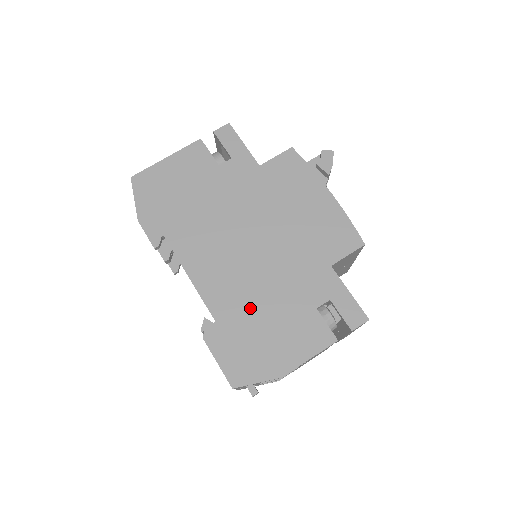
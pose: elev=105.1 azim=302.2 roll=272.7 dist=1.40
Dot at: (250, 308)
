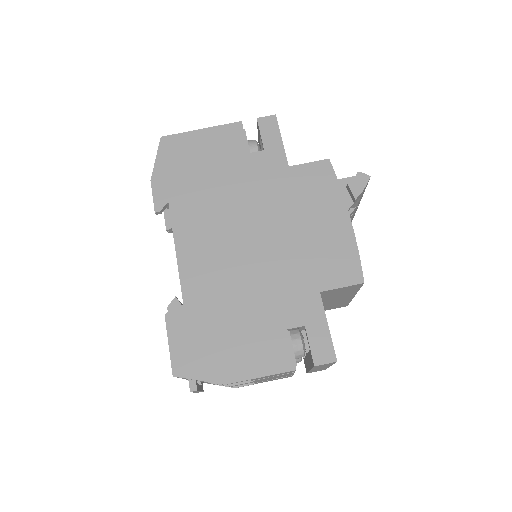
Dot at: (222, 304)
